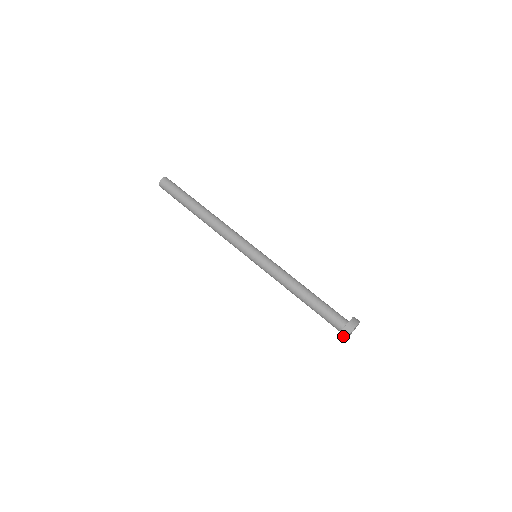
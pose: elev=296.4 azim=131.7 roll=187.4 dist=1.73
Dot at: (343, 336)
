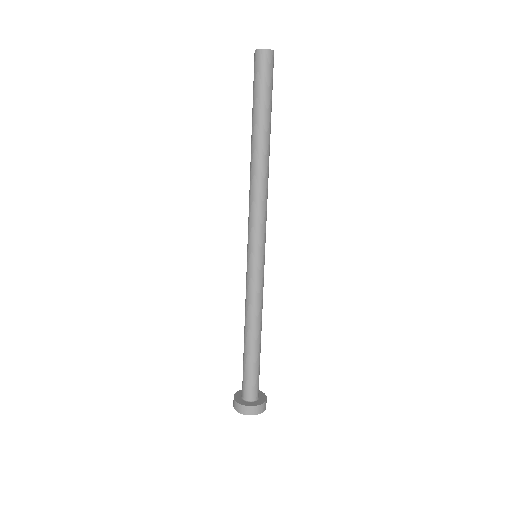
Dot at: (236, 406)
